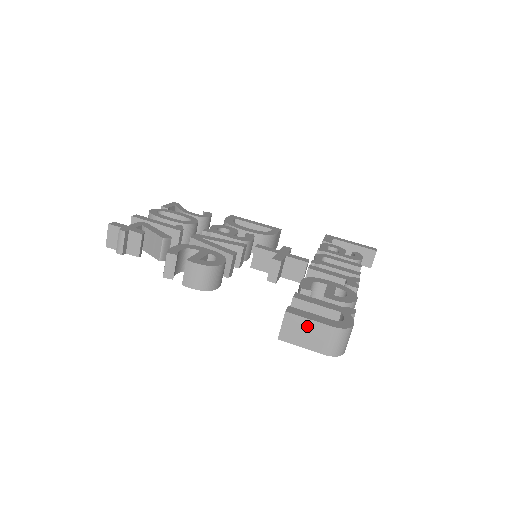
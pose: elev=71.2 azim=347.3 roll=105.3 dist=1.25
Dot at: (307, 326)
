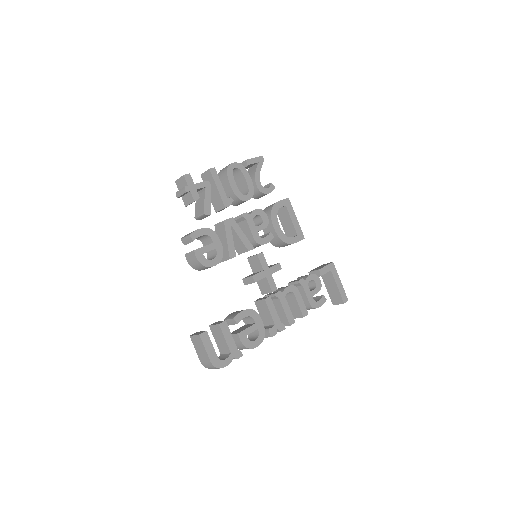
Dot at: (203, 349)
